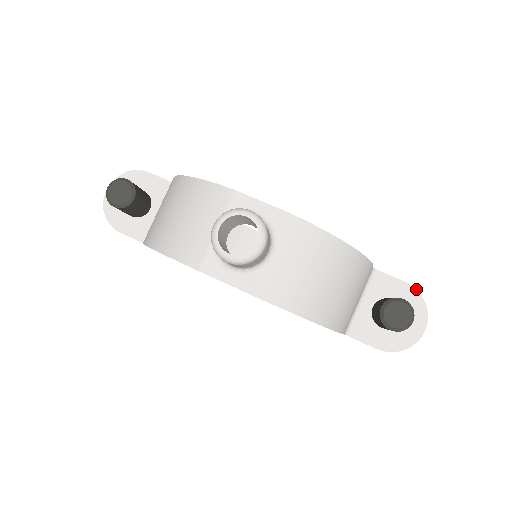
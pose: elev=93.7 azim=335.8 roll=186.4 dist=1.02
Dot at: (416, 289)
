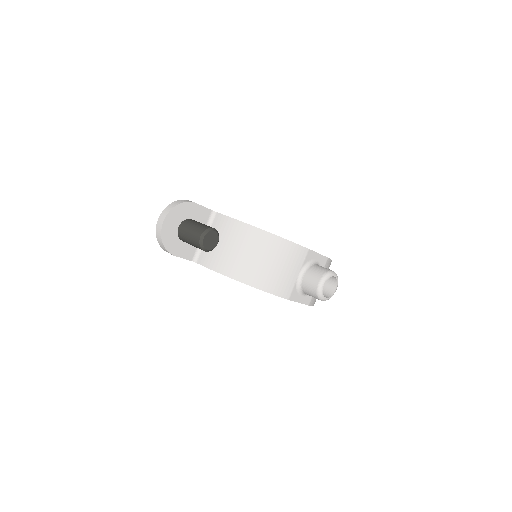
Dot at: occluded
